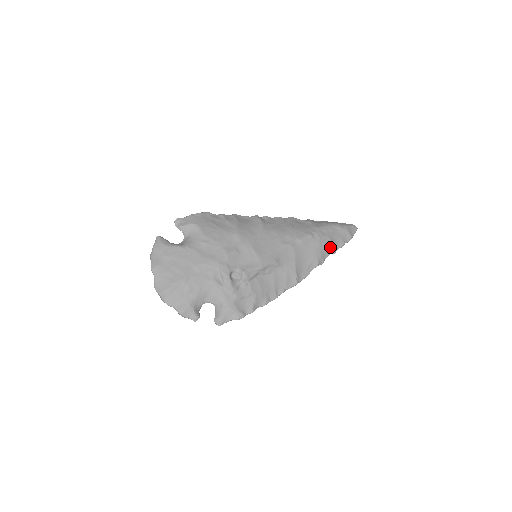
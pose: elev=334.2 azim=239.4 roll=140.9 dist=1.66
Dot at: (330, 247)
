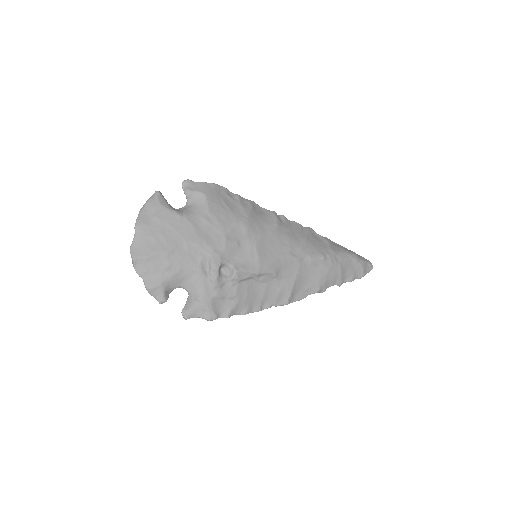
Dot at: (338, 278)
